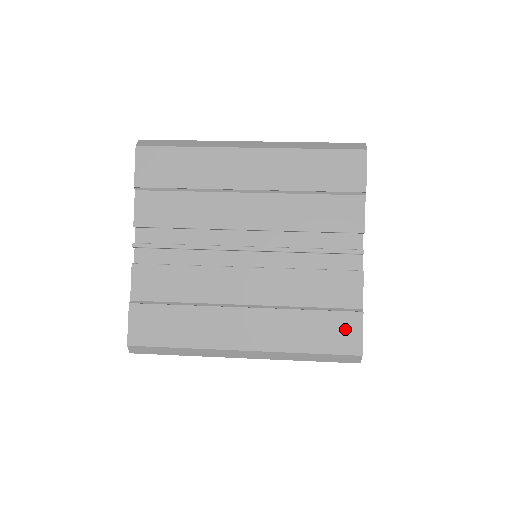
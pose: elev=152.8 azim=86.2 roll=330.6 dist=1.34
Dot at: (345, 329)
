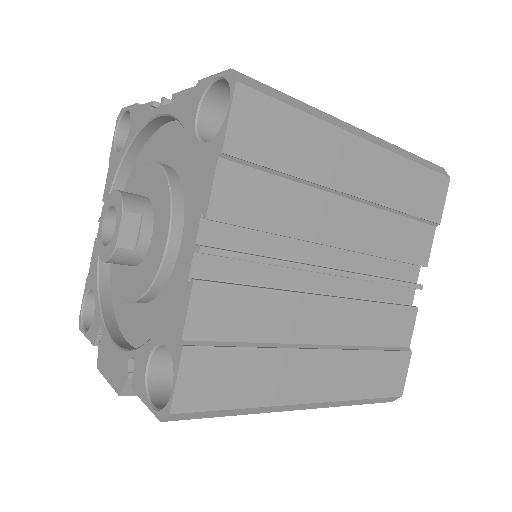
Dot at: (396, 370)
